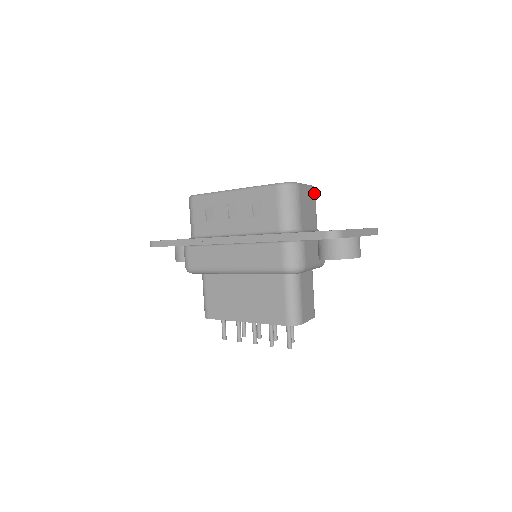
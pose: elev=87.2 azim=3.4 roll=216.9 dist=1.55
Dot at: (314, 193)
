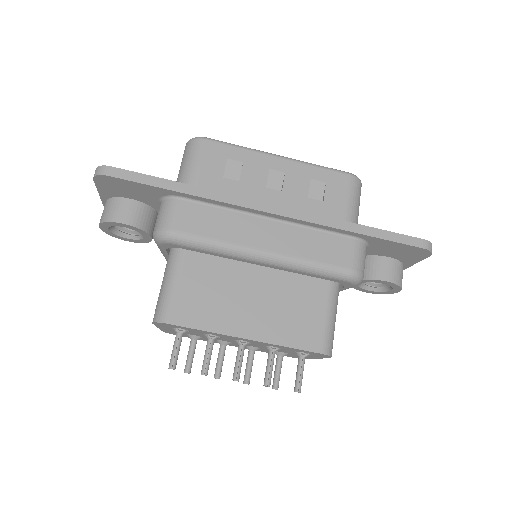
Dot at: occluded
